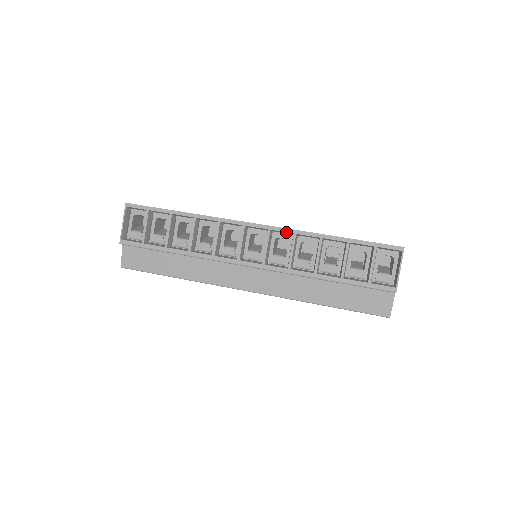
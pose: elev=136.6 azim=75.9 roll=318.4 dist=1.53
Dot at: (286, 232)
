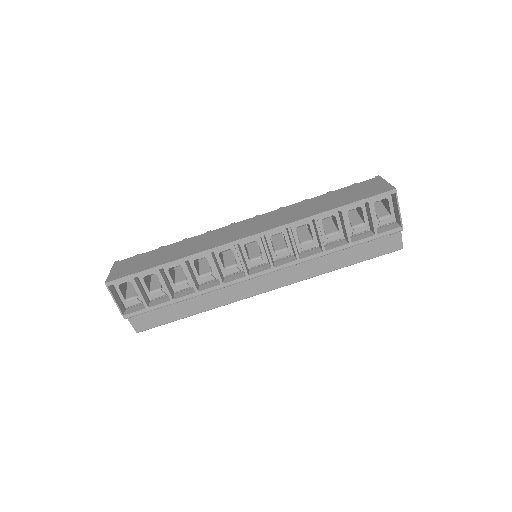
Dot at: occluded
